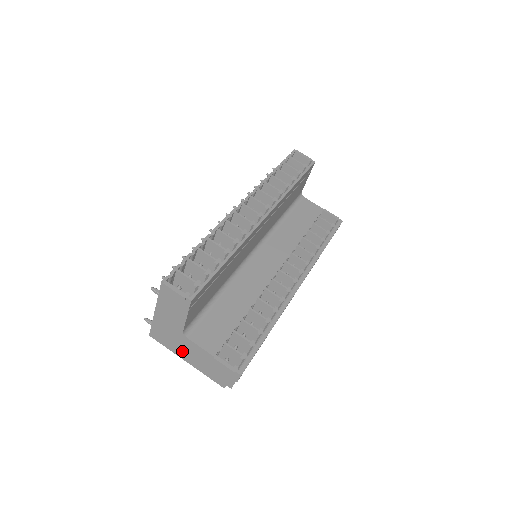
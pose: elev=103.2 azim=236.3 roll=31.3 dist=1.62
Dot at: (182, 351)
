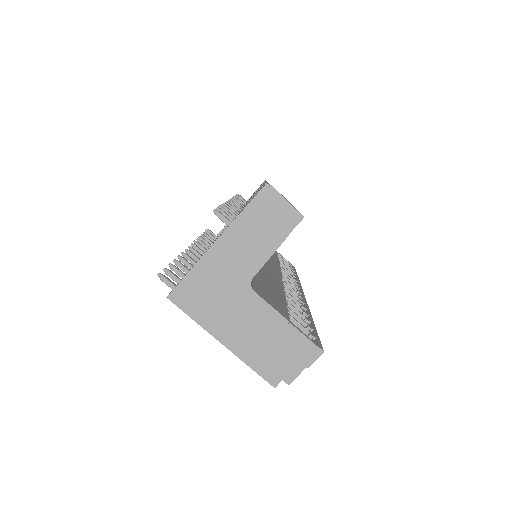
Dot at: (226, 321)
